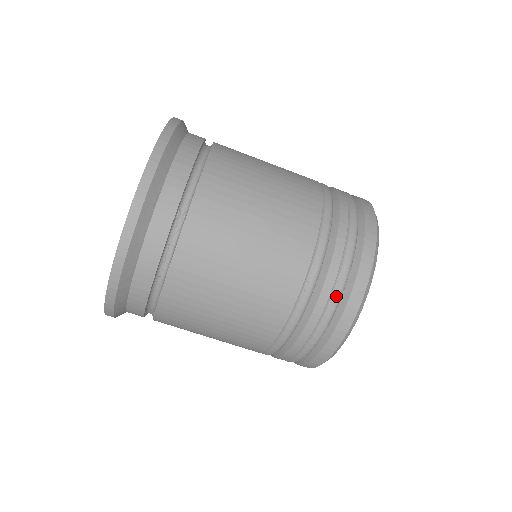
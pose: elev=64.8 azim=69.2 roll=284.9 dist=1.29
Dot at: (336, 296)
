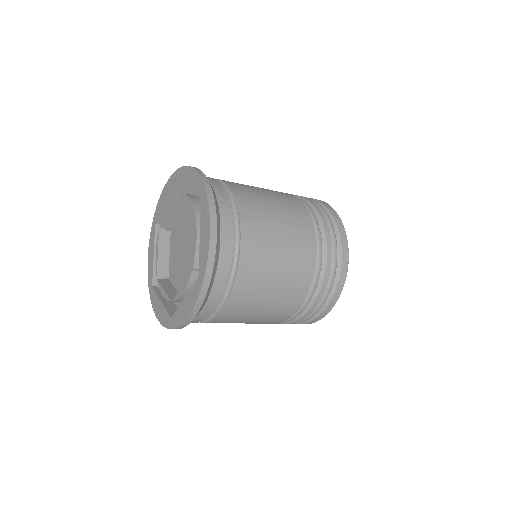
Dot at: occluded
